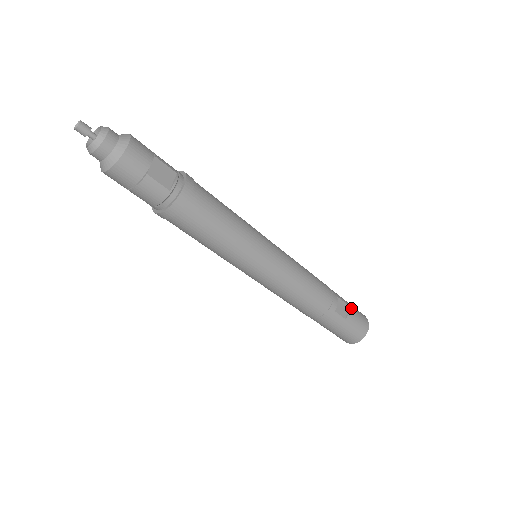
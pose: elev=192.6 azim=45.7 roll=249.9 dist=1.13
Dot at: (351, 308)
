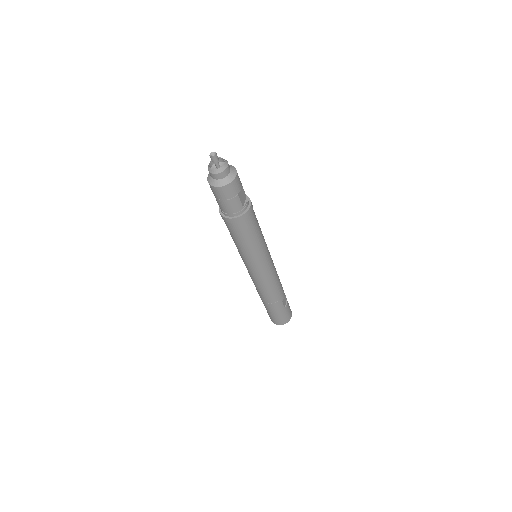
Dot at: (287, 301)
